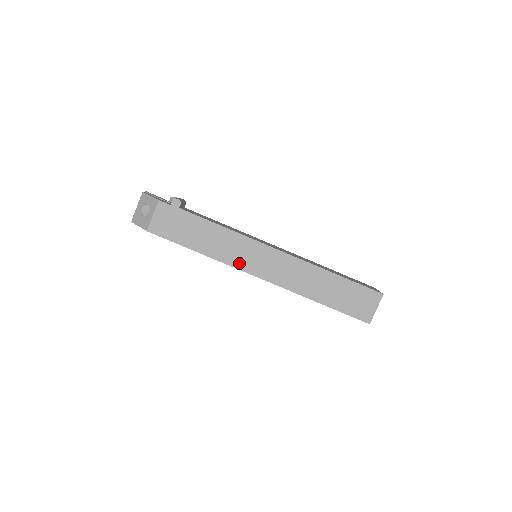
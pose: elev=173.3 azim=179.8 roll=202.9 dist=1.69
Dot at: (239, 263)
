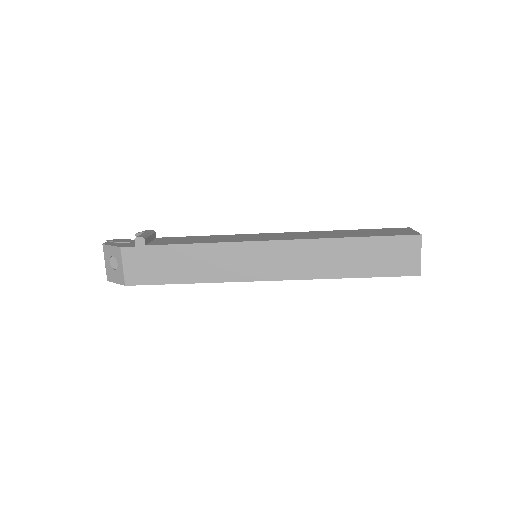
Dot at: (239, 275)
